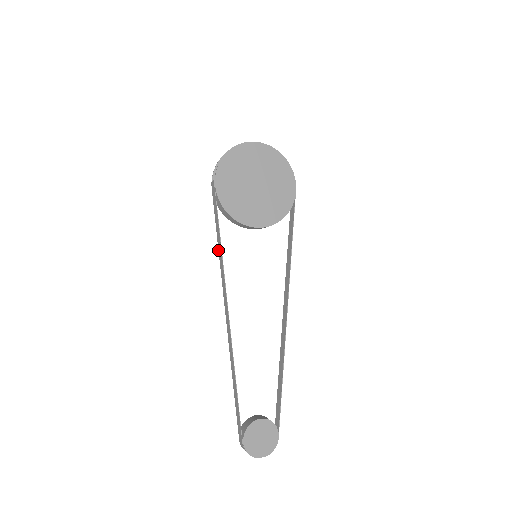
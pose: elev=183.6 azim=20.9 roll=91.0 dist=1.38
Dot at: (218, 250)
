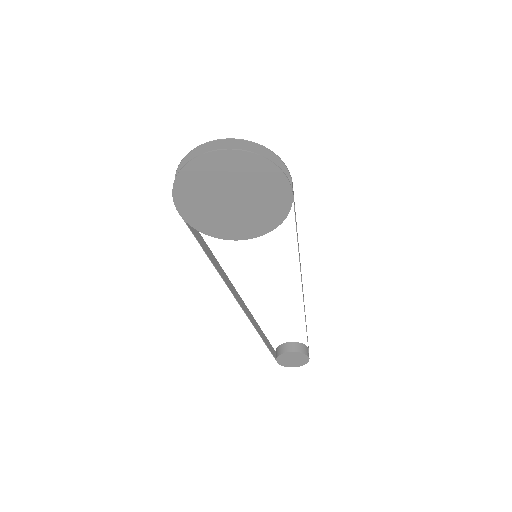
Dot at: (212, 253)
